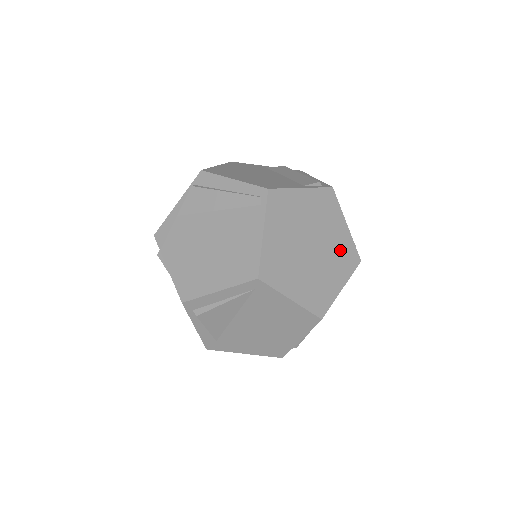
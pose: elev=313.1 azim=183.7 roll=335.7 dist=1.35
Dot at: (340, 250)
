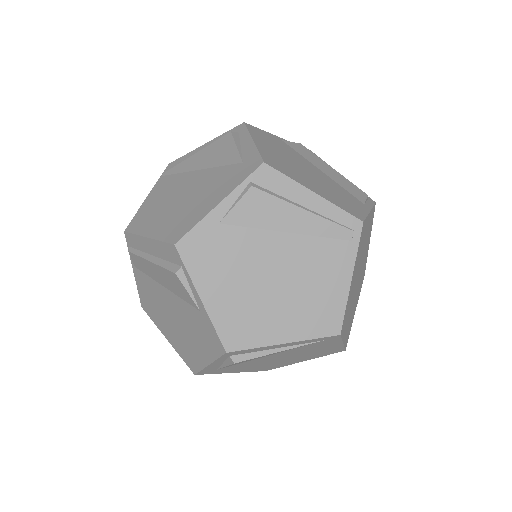
Dot at: (363, 271)
